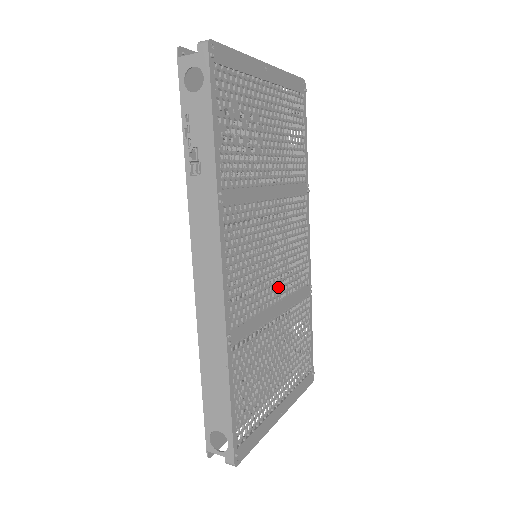
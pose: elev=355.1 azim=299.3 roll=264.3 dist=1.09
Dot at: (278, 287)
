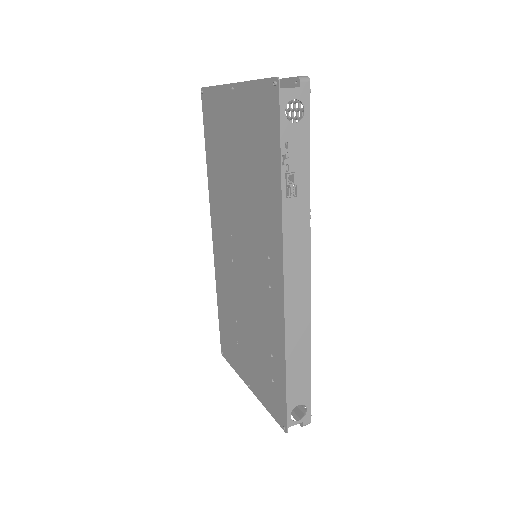
Dot at: occluded
